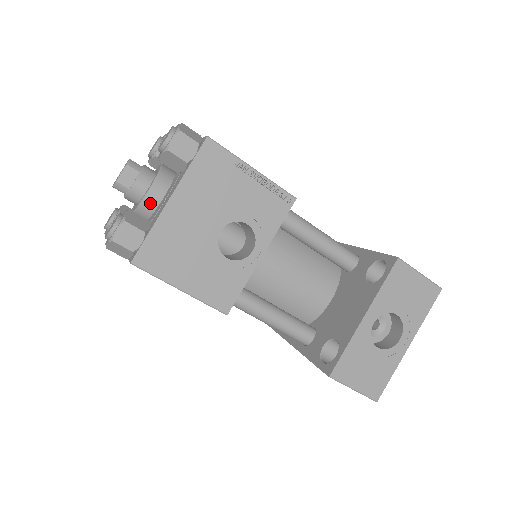
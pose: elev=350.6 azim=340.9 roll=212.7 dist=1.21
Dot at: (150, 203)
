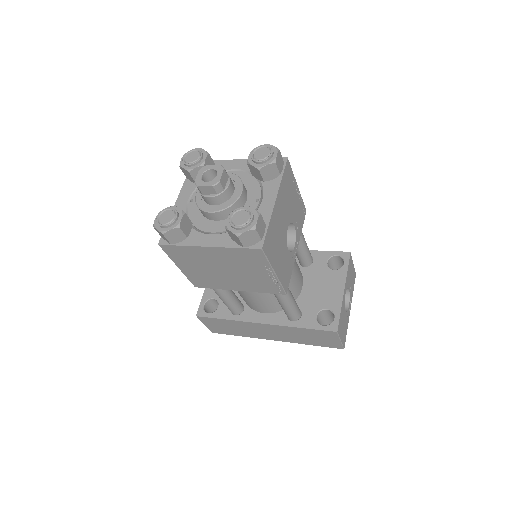
Dot at: (240, 203)
